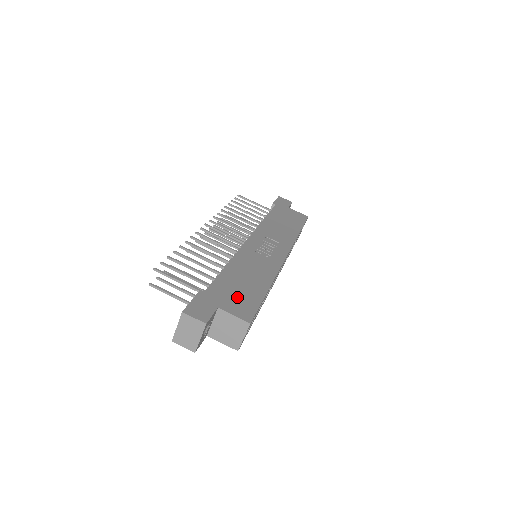
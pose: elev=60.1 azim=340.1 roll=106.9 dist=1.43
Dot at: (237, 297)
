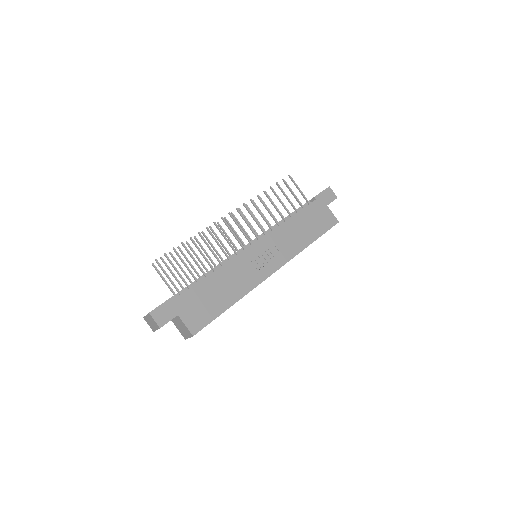
Dot at: (200, 308)
